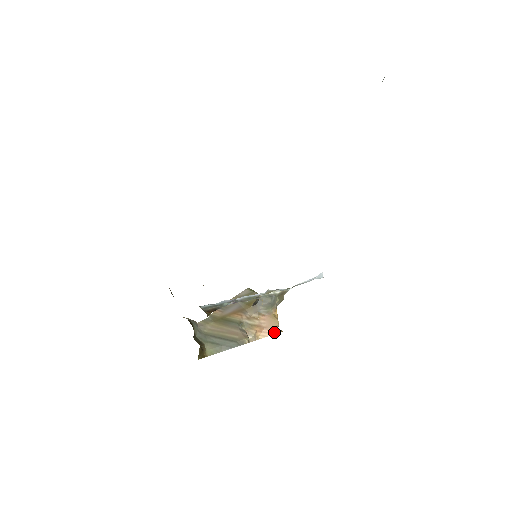
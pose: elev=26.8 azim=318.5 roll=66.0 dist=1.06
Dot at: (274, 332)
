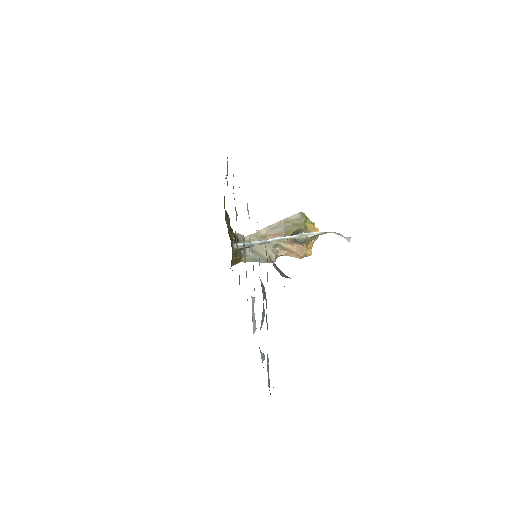
Dot at: (300, 257)
